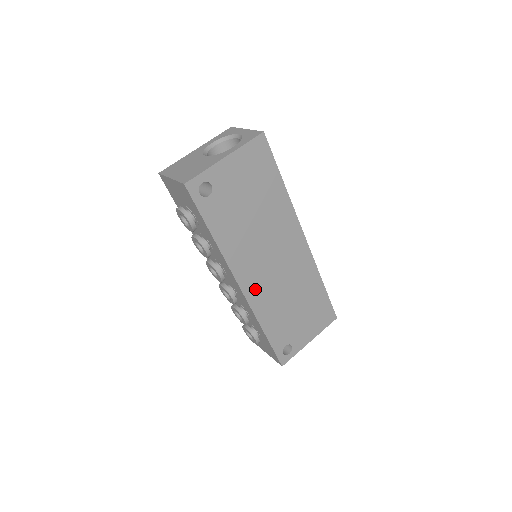
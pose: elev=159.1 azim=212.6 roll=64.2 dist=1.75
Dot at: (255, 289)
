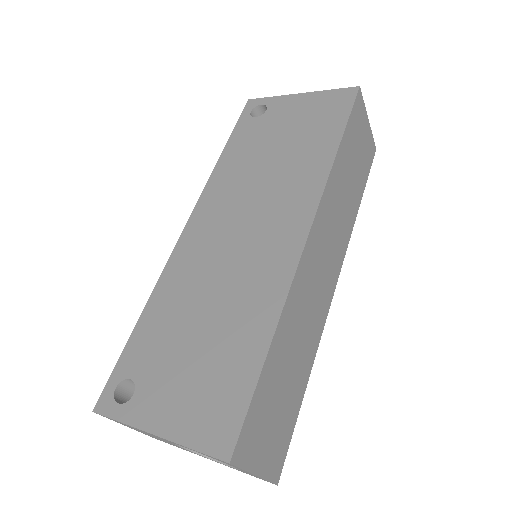
Dot at: (194, 243)
